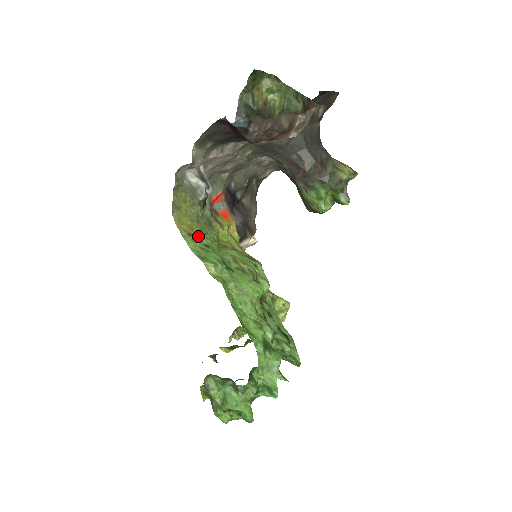
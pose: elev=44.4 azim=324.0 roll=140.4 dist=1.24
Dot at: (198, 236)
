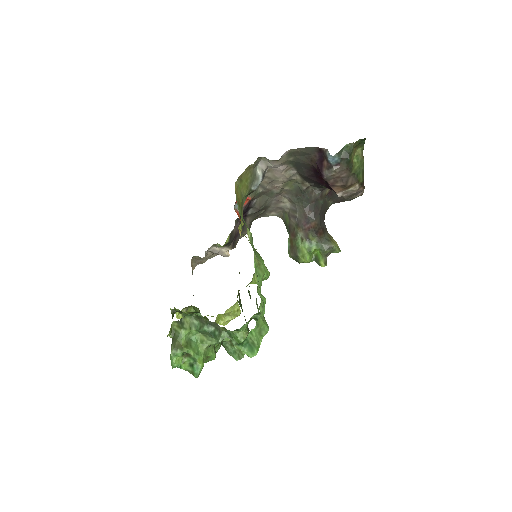
Dot at: (241, 209)
